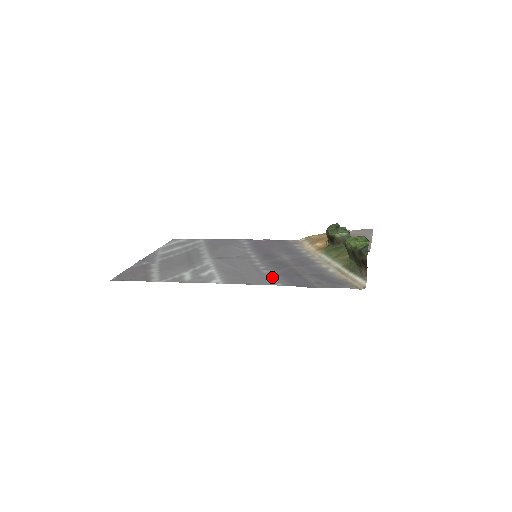
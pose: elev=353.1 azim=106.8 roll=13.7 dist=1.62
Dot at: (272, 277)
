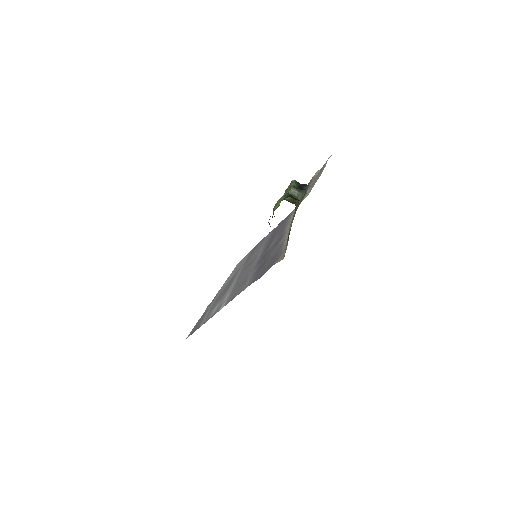
Dot at: (248, 280)
